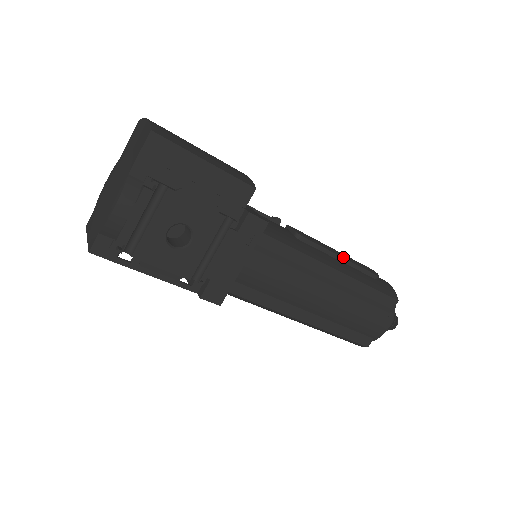
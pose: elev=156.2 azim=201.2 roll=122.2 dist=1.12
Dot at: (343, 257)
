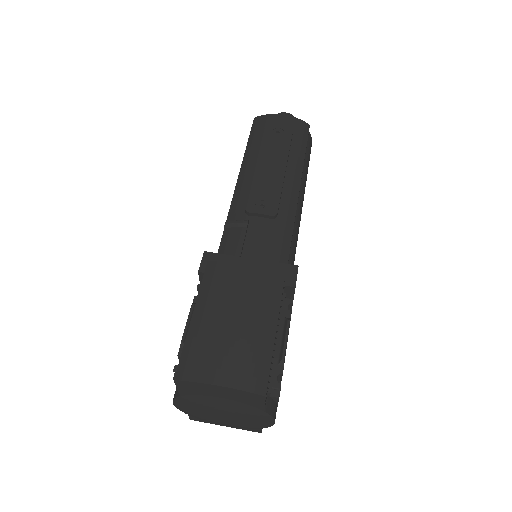
Dot at: (285, 168)
